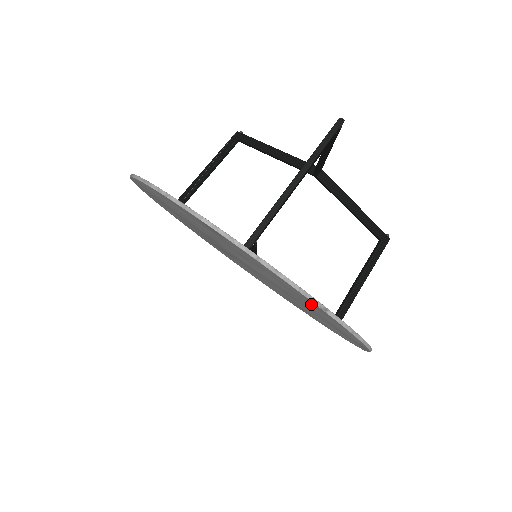
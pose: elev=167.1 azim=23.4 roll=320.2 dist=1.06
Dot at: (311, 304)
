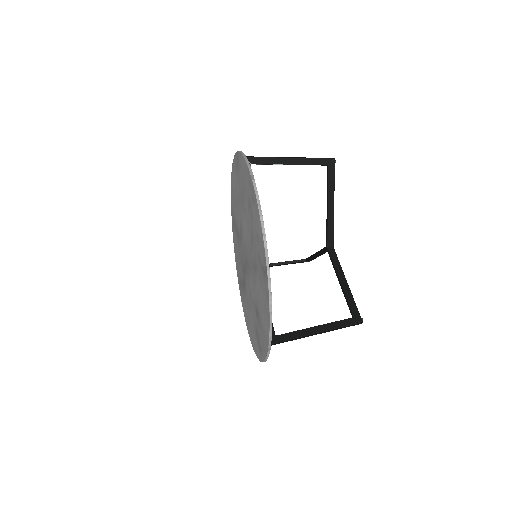
Dot at: (251, 196)
